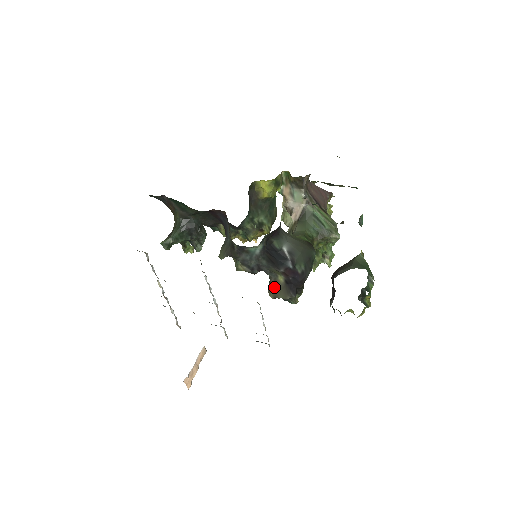
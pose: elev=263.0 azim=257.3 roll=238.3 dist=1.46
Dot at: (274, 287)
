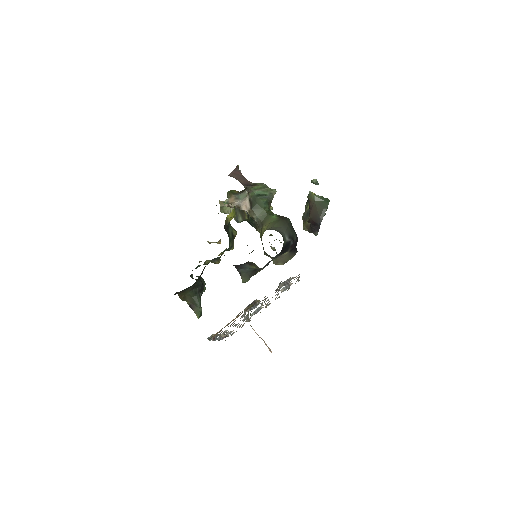
Dot at: (281, 259)
